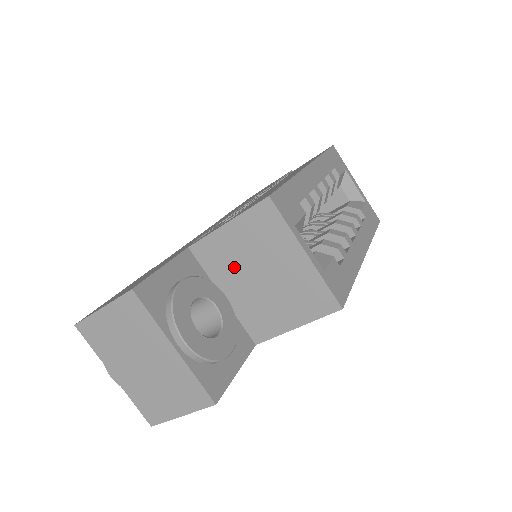
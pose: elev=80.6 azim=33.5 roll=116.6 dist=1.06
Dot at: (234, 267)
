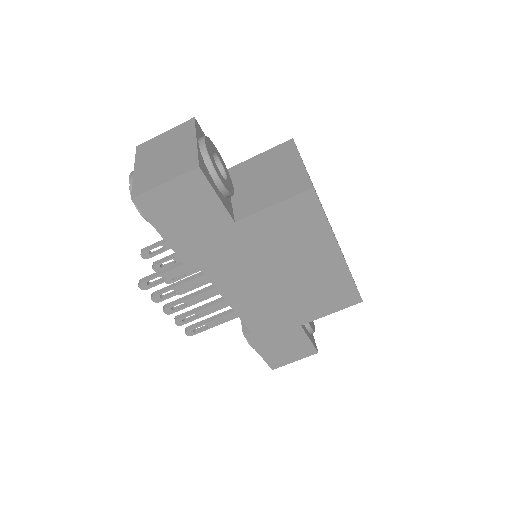
Dot at: (250, 175)
